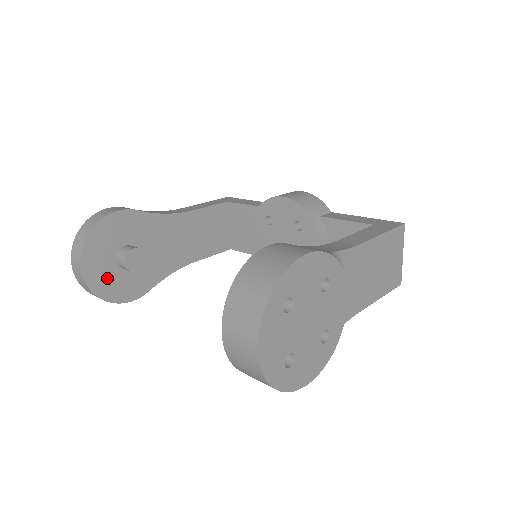
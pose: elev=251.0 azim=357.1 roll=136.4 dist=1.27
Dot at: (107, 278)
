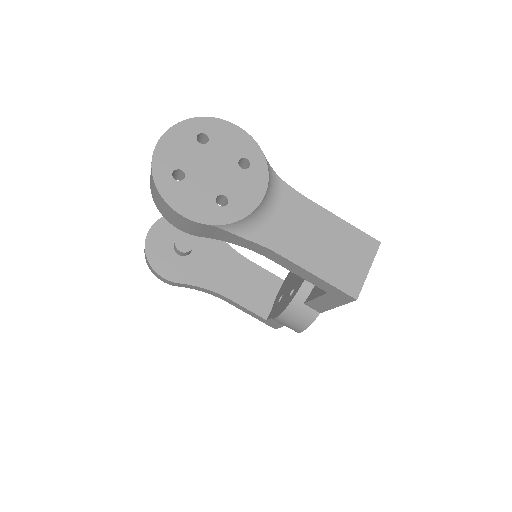
Dot at: (161, 247)
